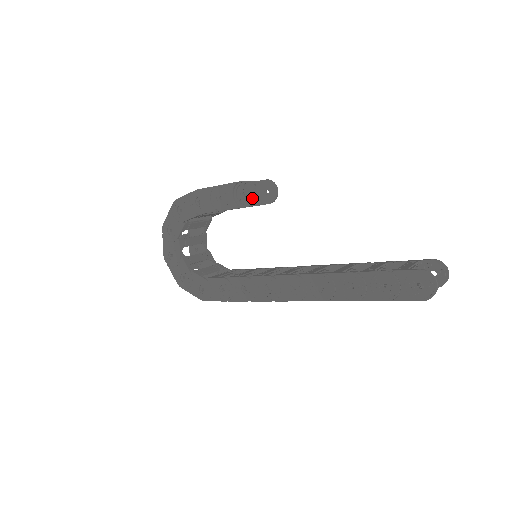
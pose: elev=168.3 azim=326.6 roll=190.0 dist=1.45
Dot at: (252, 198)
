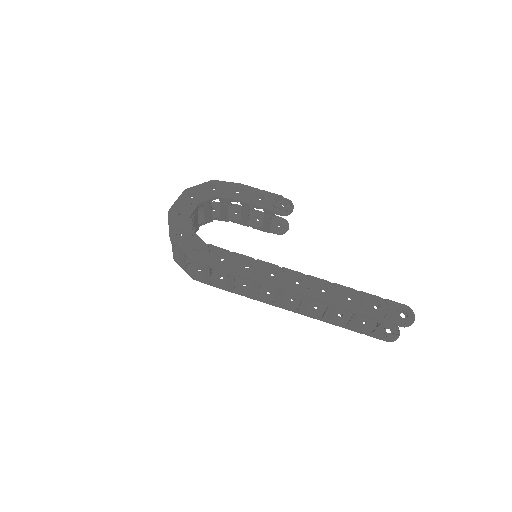
Dot at: (289, 211)
